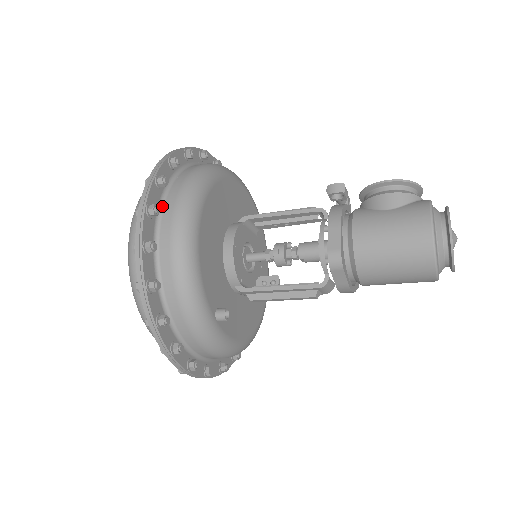
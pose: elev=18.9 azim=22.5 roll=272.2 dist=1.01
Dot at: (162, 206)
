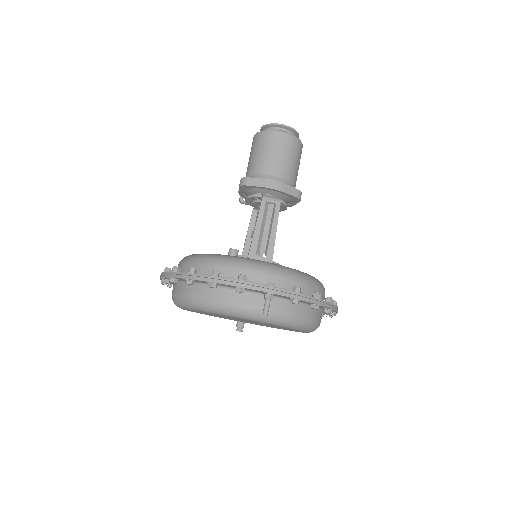
Dot at: occluded
